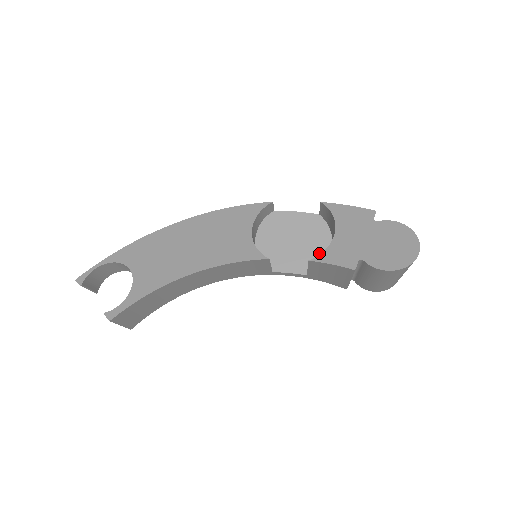
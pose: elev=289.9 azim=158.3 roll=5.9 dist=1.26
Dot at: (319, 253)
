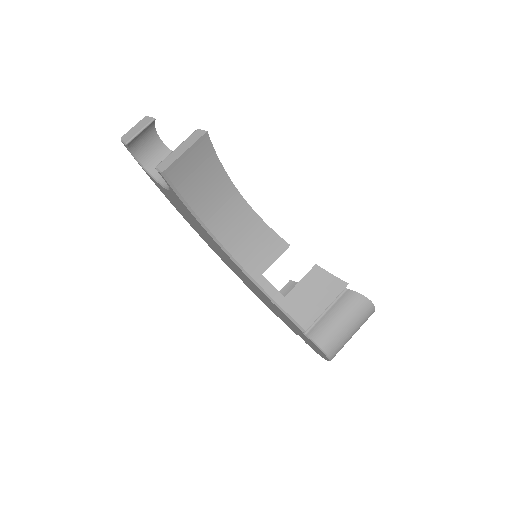
Dot at: occluded
